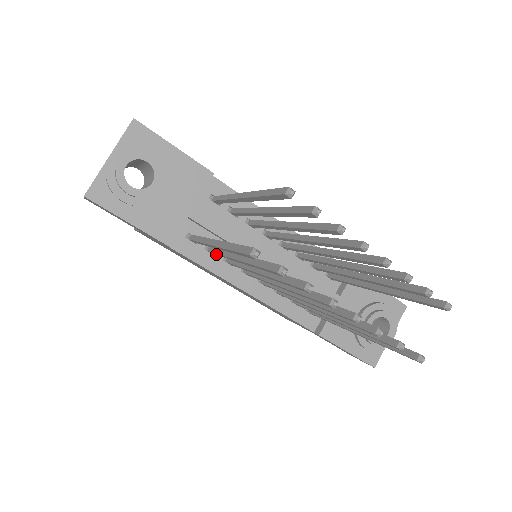
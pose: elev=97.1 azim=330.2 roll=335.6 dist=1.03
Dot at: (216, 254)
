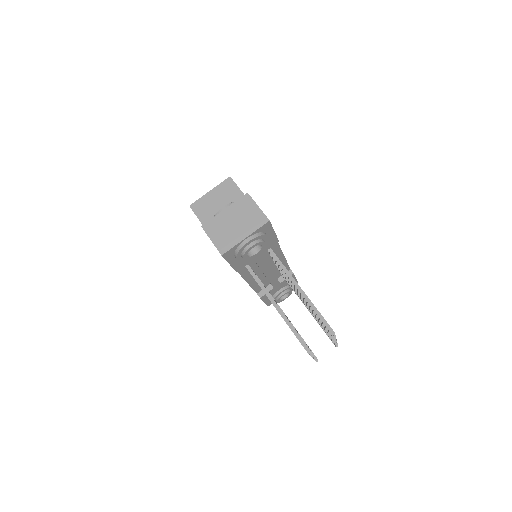
Dot at: occluded
